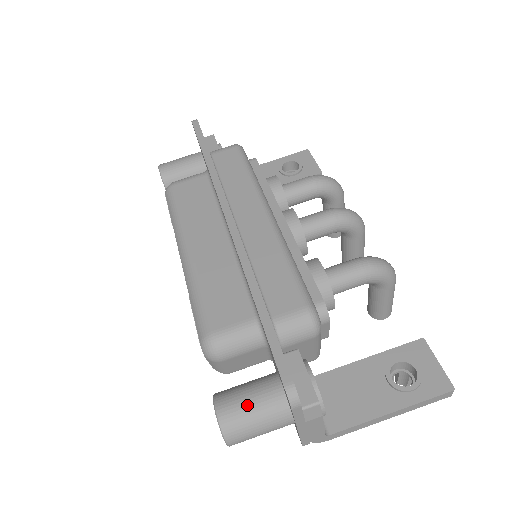
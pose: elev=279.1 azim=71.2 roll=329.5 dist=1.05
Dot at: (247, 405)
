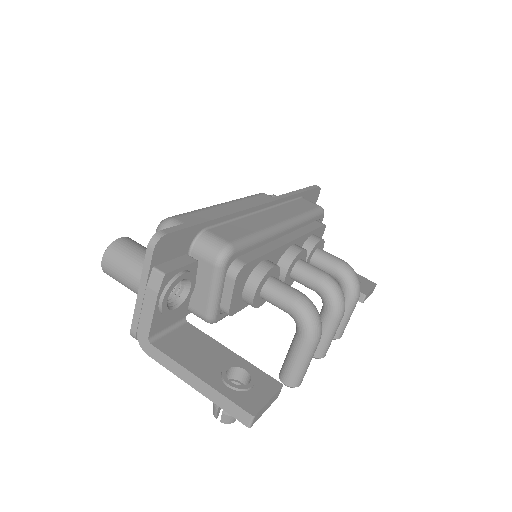
Dot at: (137, 249)
